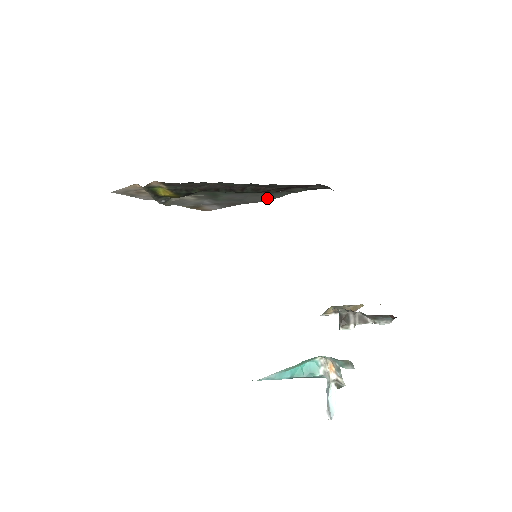
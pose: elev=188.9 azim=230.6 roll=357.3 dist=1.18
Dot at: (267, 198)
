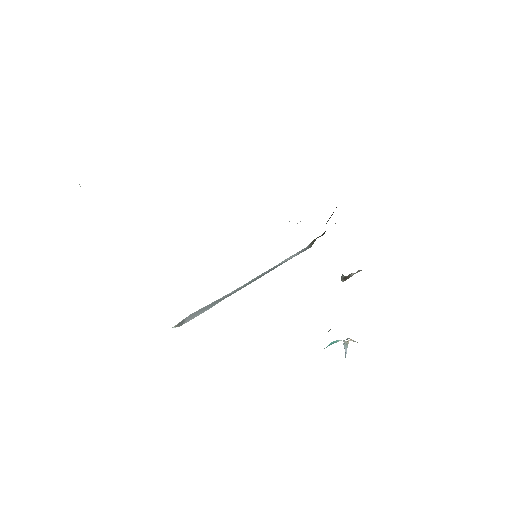
Dot at: occluded
